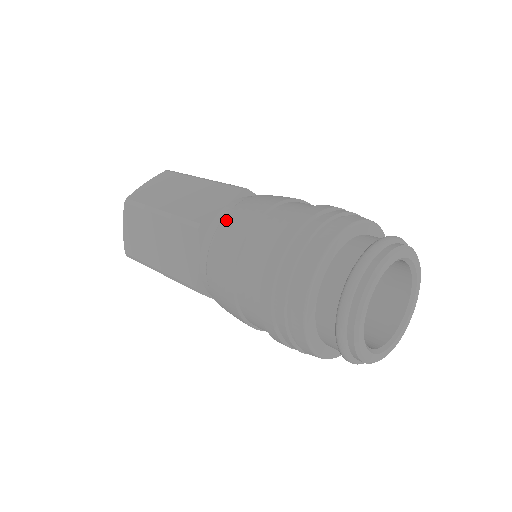
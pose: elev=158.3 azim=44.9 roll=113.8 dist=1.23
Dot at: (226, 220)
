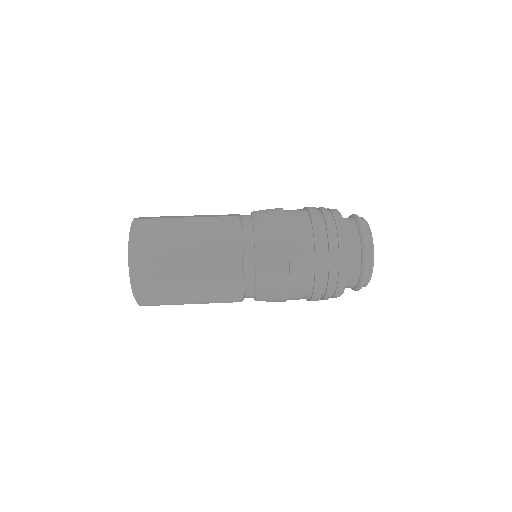
Dot at: (258, 213)
